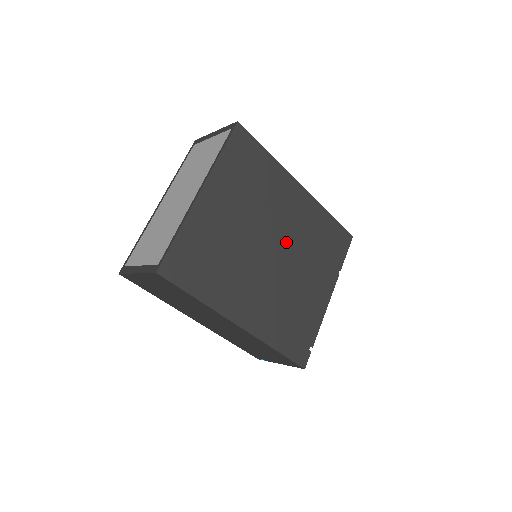
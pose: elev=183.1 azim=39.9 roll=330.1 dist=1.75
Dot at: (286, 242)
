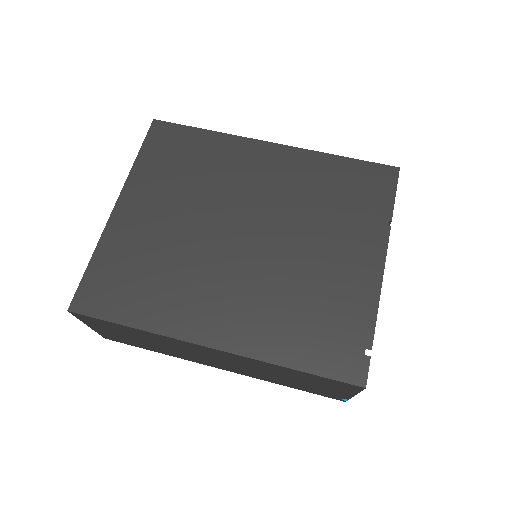
Dot at: (265, 216)
